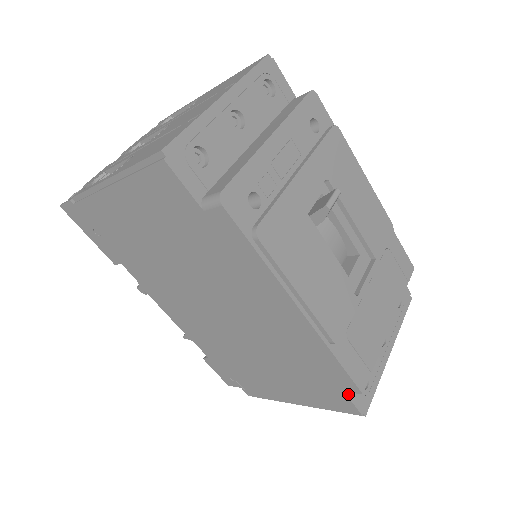
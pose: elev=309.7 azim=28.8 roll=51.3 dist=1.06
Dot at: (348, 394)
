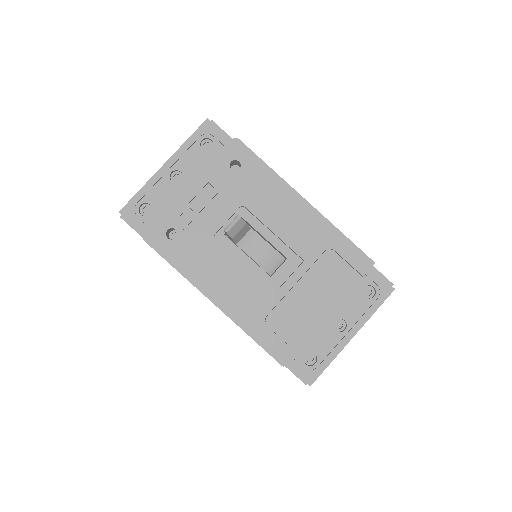
Dot at: (288, 366)
